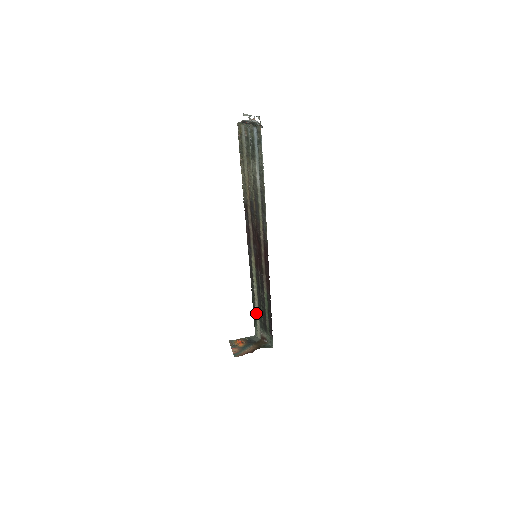
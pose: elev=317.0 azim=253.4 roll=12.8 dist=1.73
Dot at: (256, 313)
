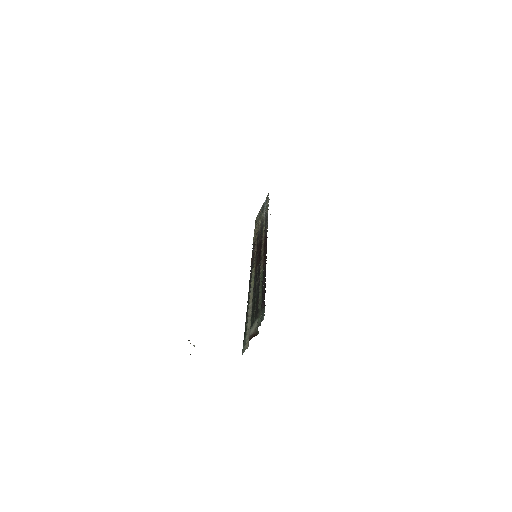
Dot at: (248, 317)
